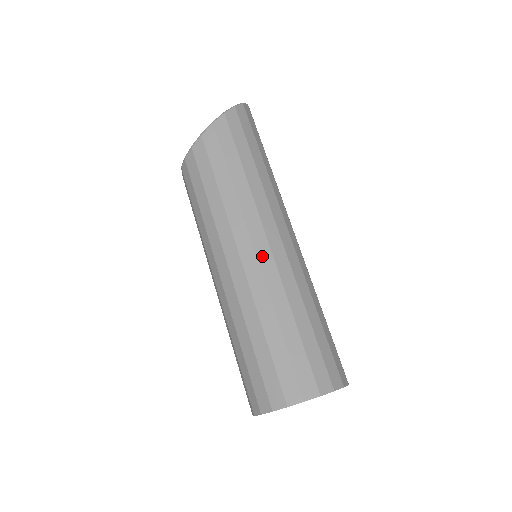
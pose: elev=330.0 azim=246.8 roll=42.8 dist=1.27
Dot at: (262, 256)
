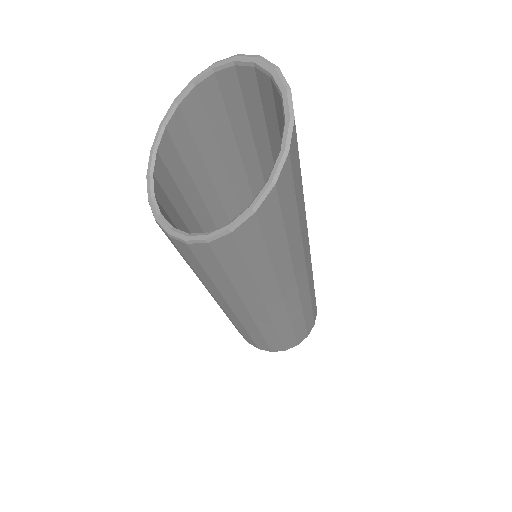
Dot at: (275, 313)
